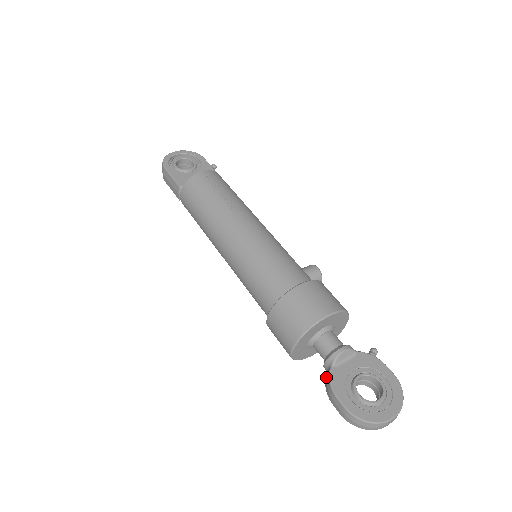
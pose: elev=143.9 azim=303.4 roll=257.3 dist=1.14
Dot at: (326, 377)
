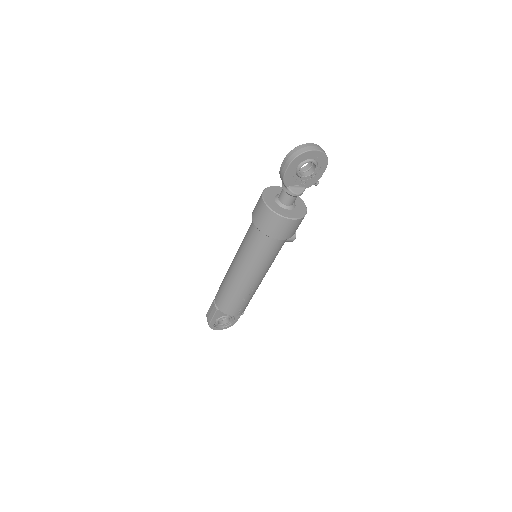
Dot at: occluded
